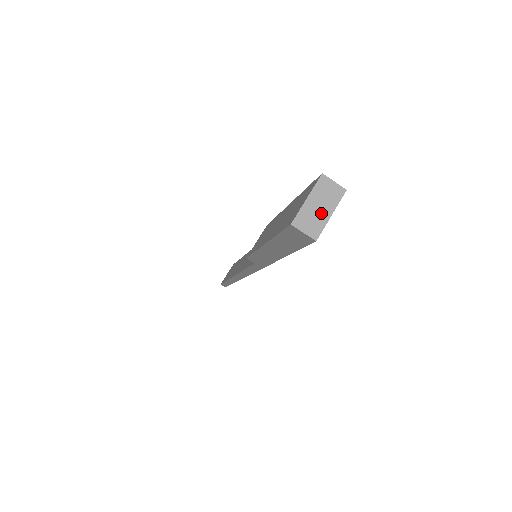
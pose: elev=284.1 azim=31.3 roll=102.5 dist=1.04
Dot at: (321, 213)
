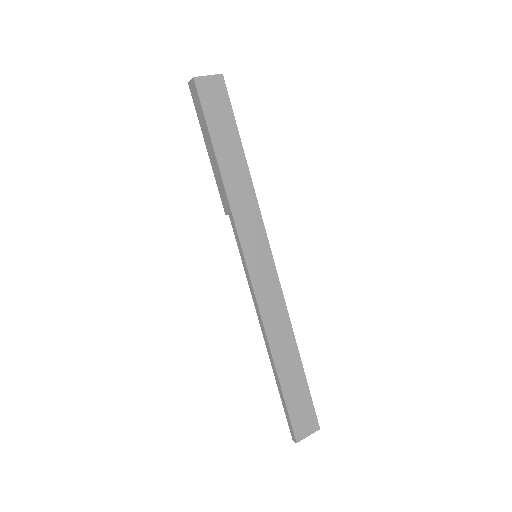
Dot at: (204, 78)
